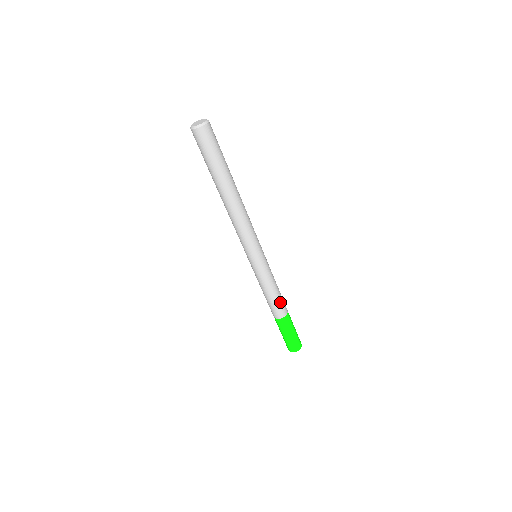
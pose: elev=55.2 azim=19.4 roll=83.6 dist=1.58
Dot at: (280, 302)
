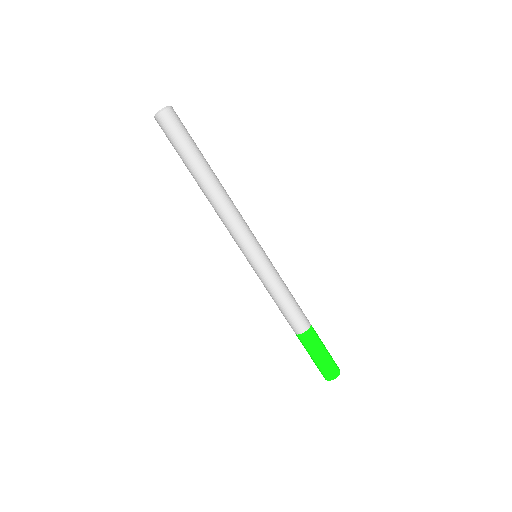
Dot at: (294, 313)
